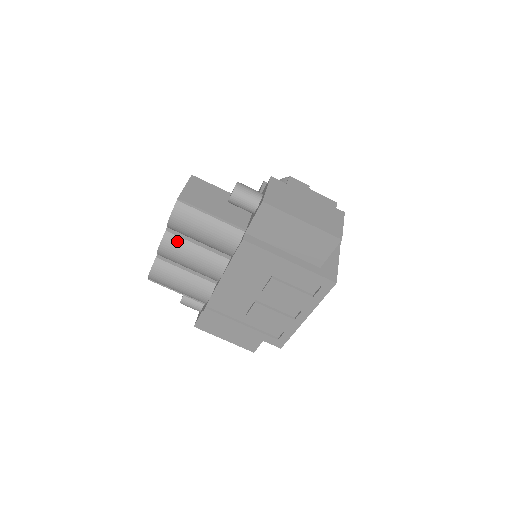
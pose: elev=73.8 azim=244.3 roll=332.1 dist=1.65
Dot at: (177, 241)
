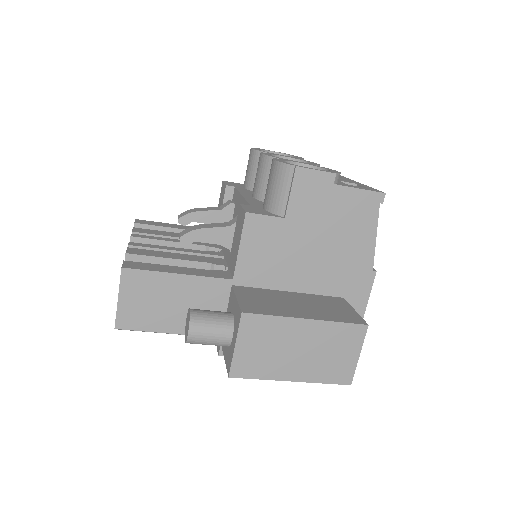
Dot at: occluded
